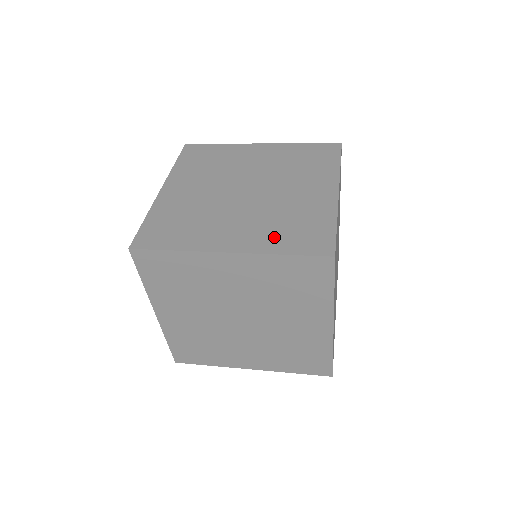
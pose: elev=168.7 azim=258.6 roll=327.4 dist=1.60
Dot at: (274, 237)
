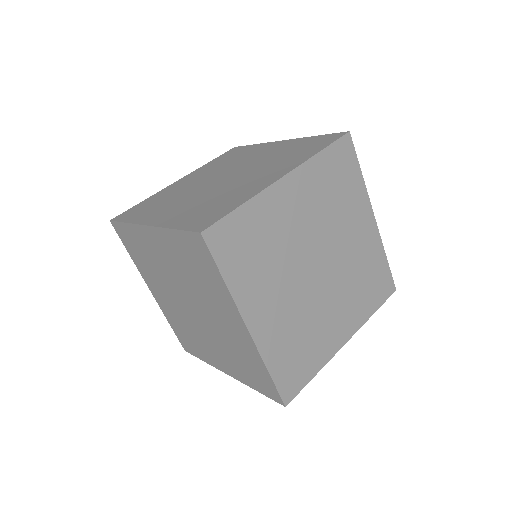
Dot at: (363, 303)
